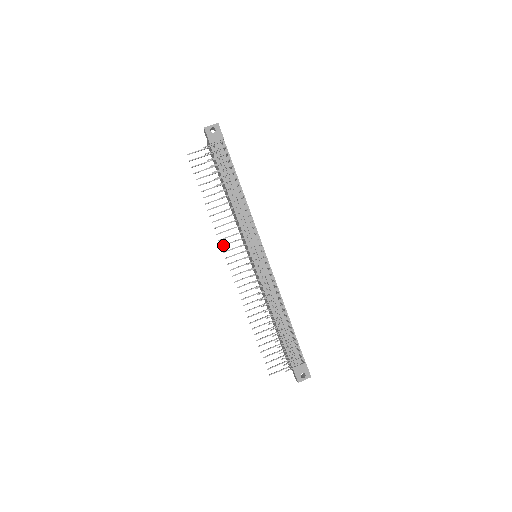
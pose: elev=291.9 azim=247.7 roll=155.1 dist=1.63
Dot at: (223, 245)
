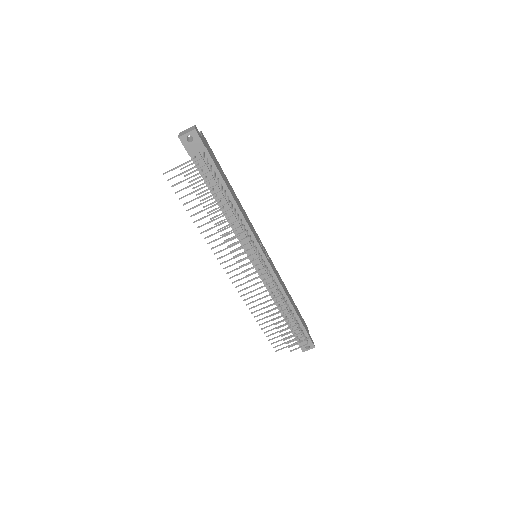
Dot at: (219, 258)
